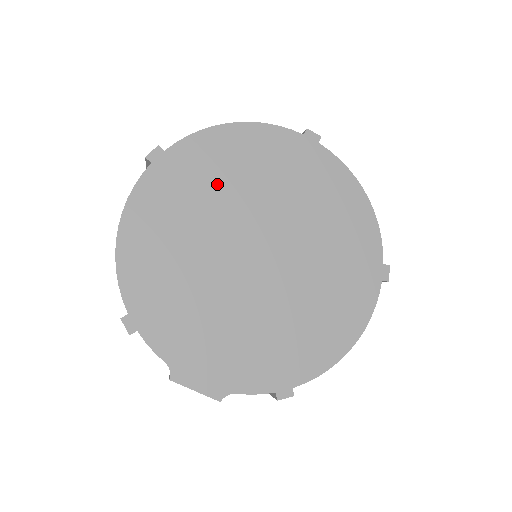
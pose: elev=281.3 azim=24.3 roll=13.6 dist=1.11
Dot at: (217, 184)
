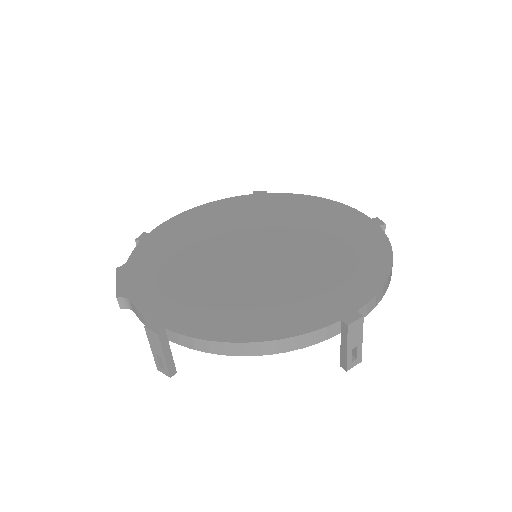
Dot at: (277, 213)
